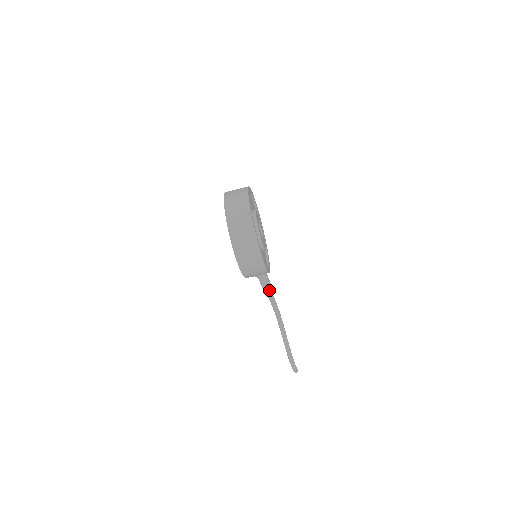
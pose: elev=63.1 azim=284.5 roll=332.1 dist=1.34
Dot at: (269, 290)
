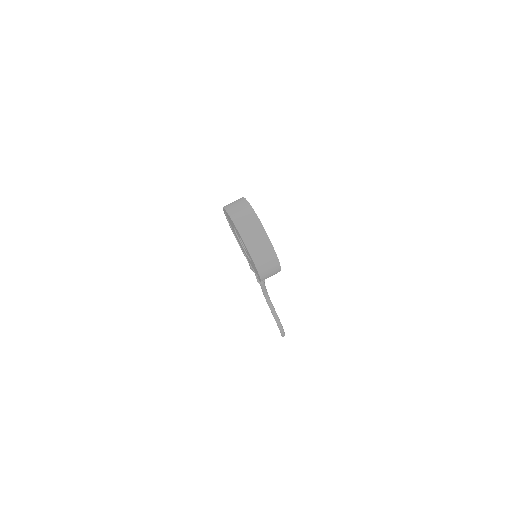
Dot at: occluded
